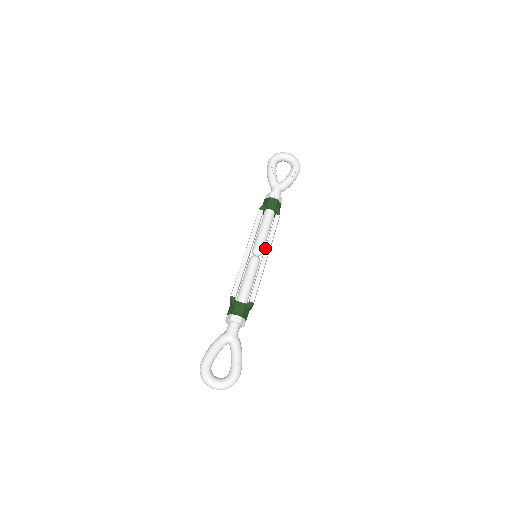
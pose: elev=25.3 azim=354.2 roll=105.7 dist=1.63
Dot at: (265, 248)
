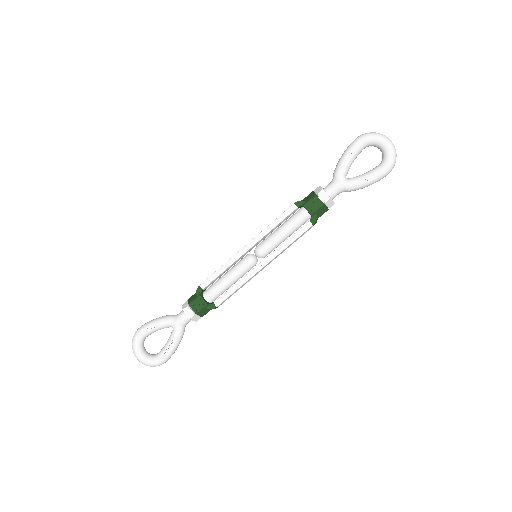
Dot at: occluded
